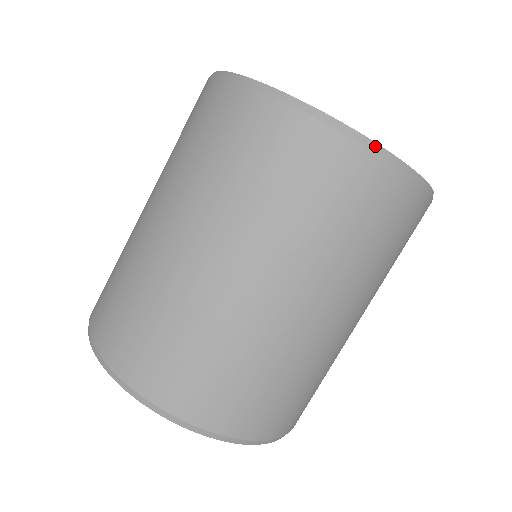
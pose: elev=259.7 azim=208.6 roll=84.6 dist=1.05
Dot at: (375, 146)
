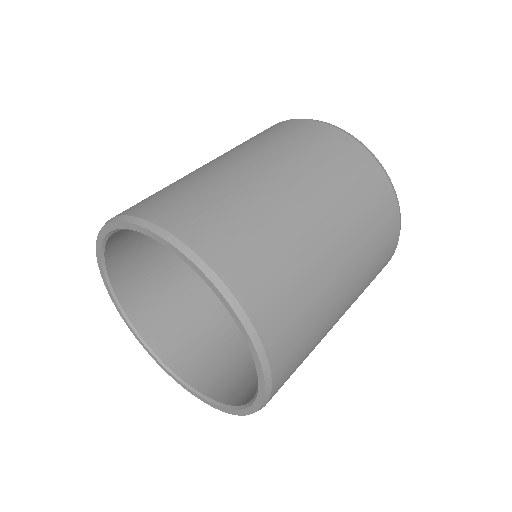
Dot at: occluded
